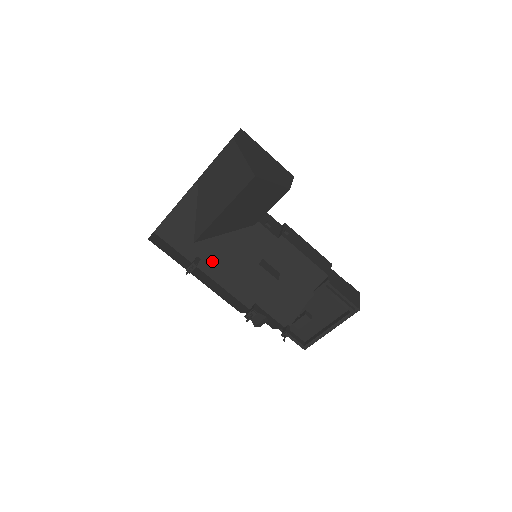
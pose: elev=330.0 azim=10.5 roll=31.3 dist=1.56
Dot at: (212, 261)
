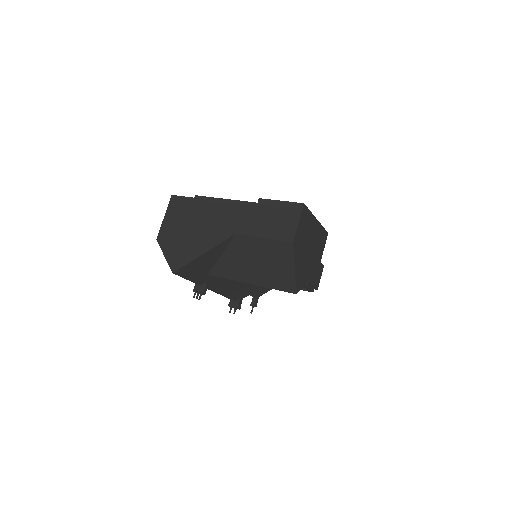
Dot at: (218, 282)
